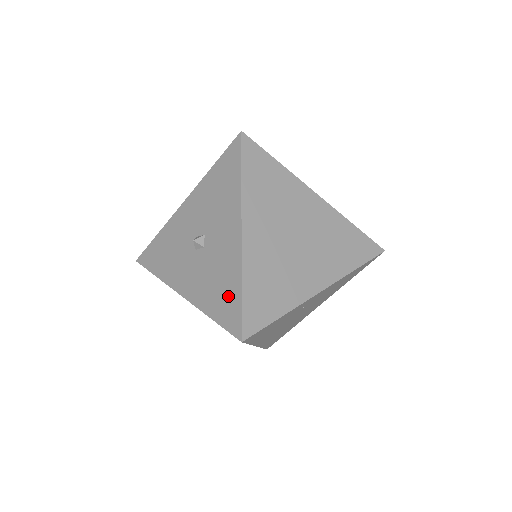
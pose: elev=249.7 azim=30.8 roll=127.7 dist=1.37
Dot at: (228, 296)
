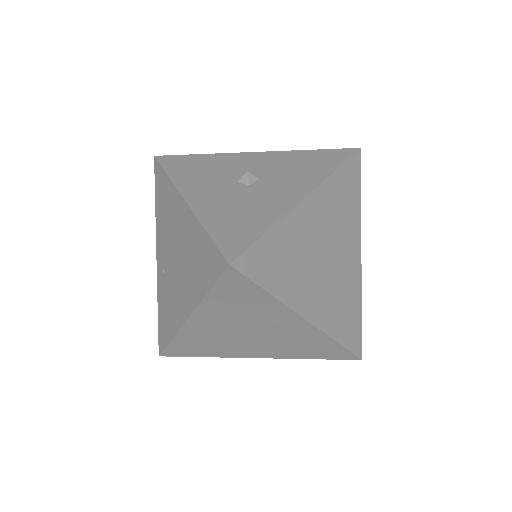
Dot at: (246, 226)
